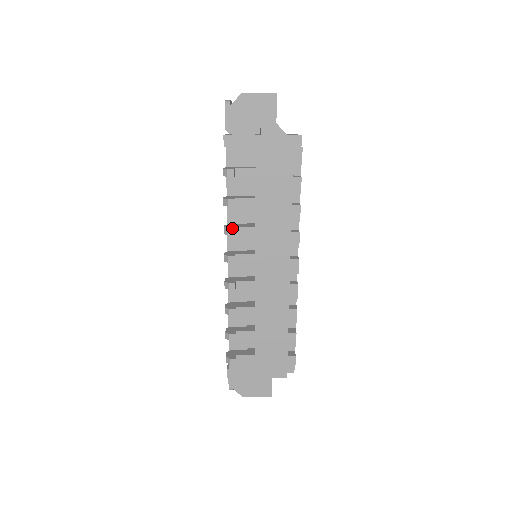
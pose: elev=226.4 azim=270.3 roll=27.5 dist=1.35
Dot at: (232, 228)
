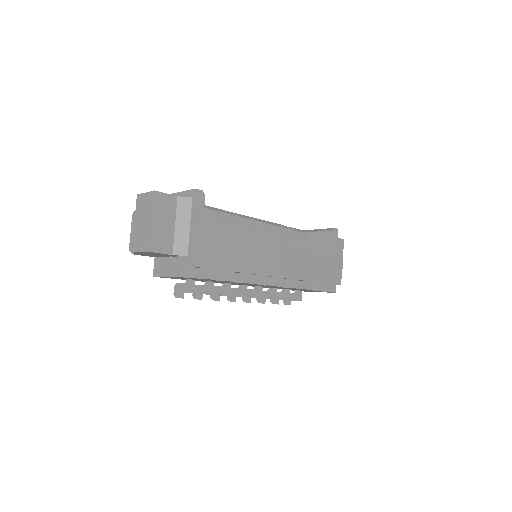
Dot at: (214, 300)
